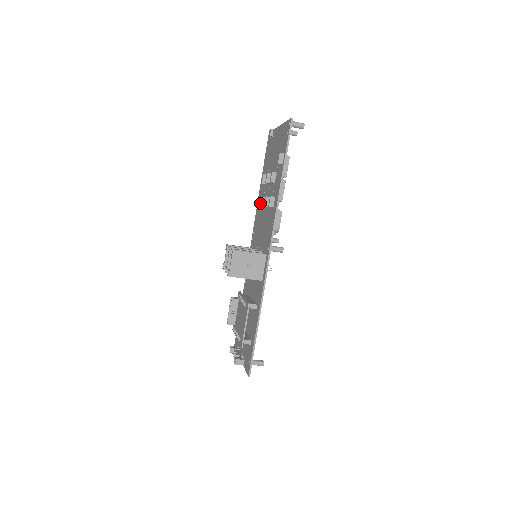
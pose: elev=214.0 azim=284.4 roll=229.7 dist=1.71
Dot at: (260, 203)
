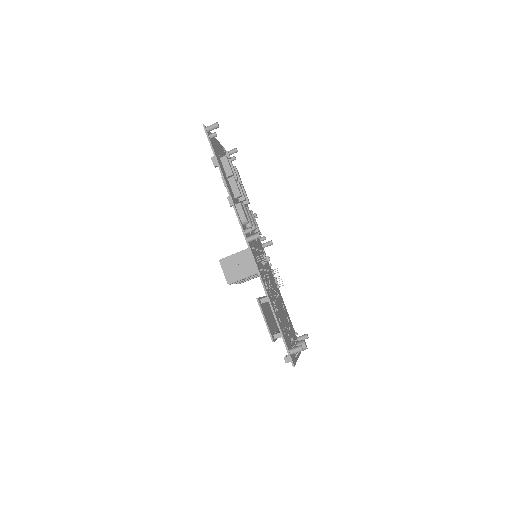
Dot at: occluded
